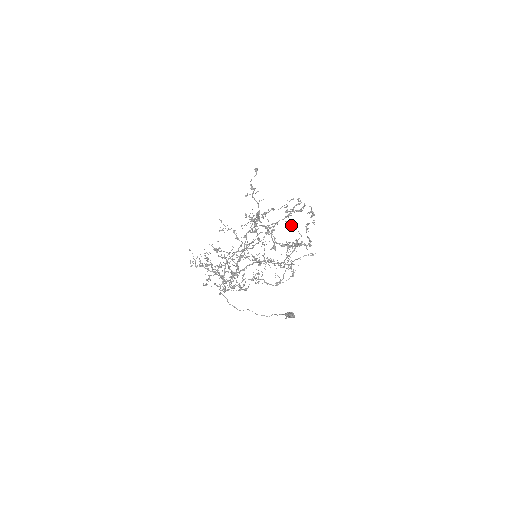
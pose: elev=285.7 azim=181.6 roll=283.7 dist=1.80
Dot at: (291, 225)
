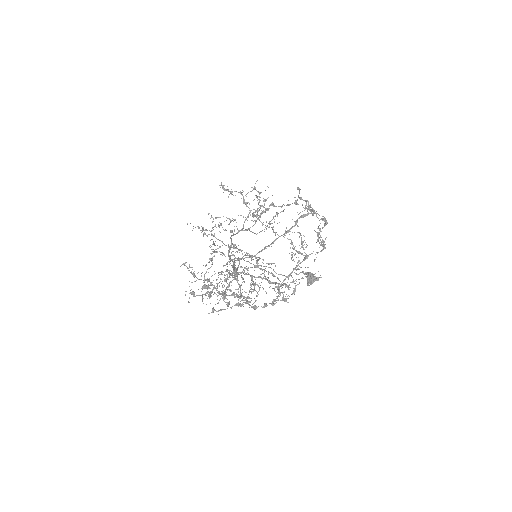
Dot at: (308, 203)
